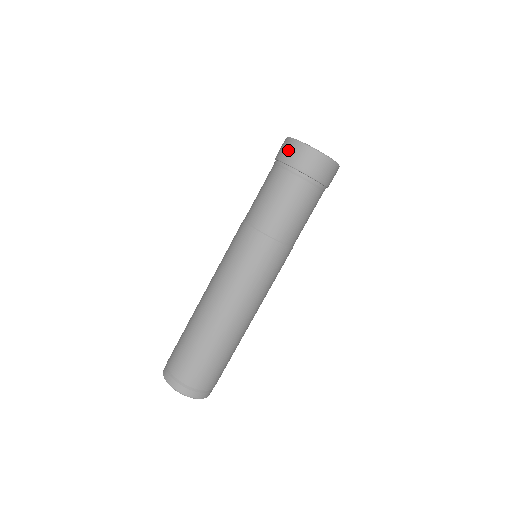
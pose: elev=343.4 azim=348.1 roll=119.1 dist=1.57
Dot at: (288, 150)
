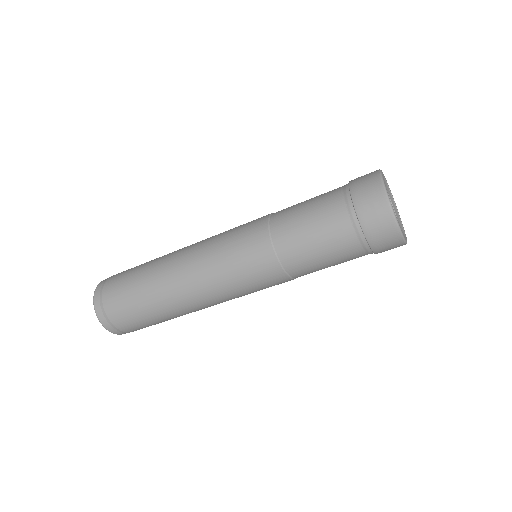
Dot at: (374, 211)
